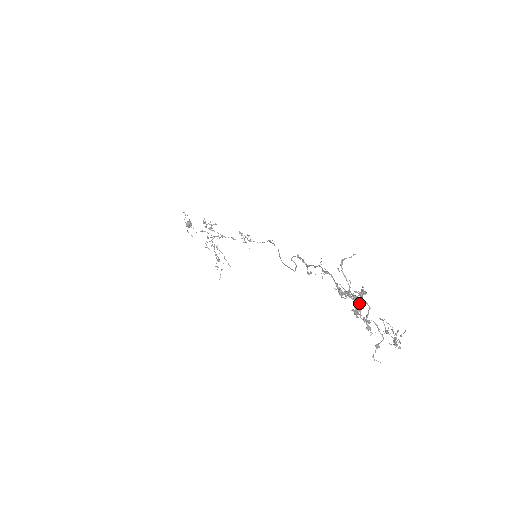
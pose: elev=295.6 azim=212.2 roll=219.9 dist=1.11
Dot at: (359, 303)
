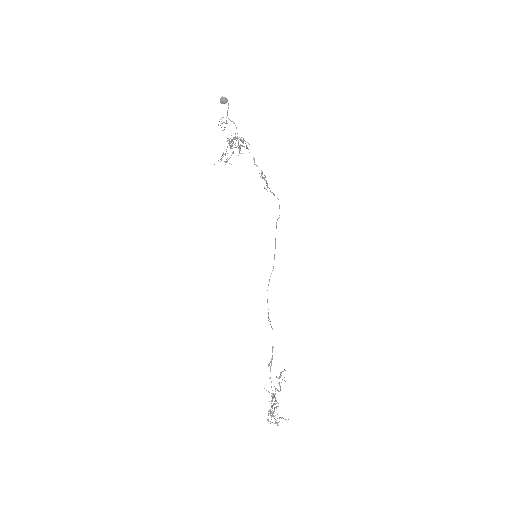
Dot at: (275, 404)
